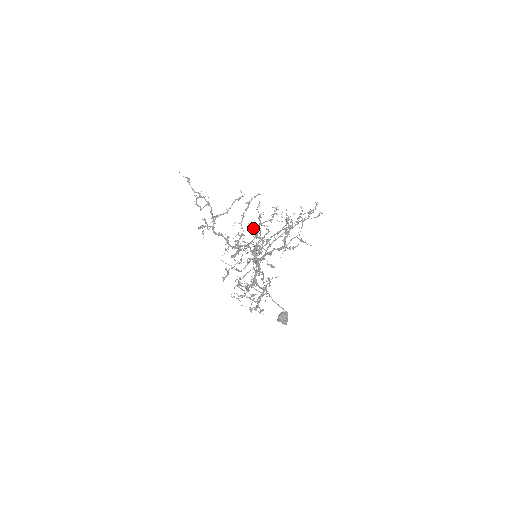
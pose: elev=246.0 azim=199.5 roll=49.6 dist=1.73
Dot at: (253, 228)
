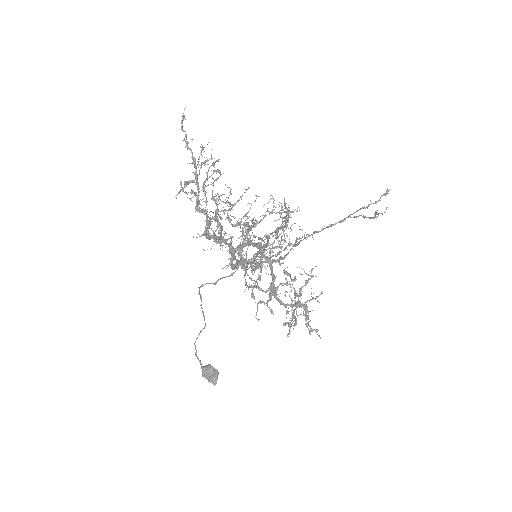
Dot at: occluded
